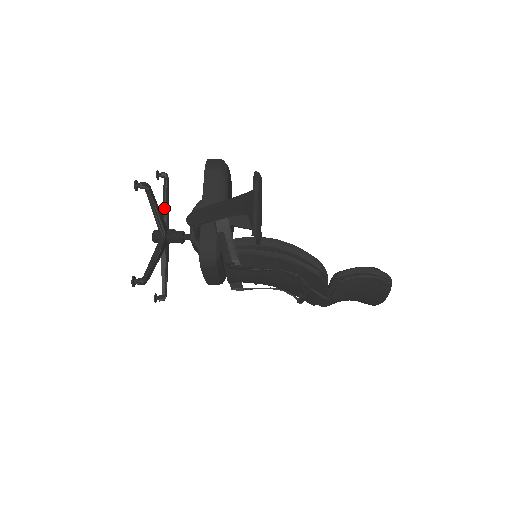
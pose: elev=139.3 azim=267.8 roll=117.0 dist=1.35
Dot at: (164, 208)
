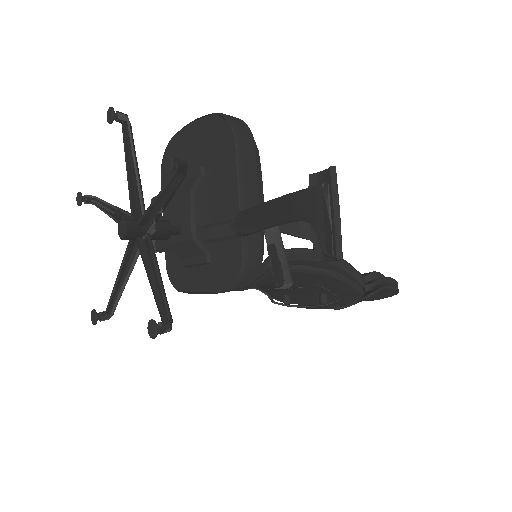
Dot at: (131, 179)
